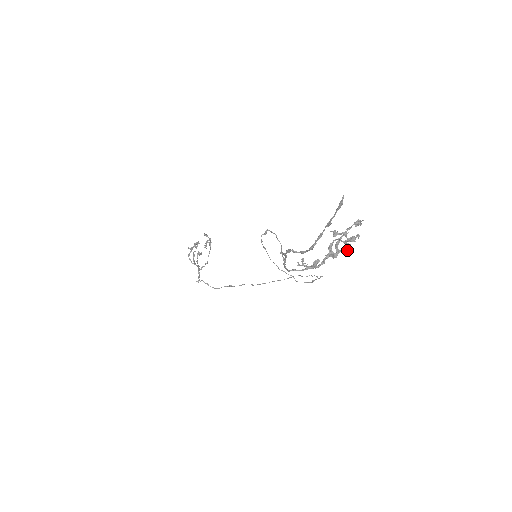
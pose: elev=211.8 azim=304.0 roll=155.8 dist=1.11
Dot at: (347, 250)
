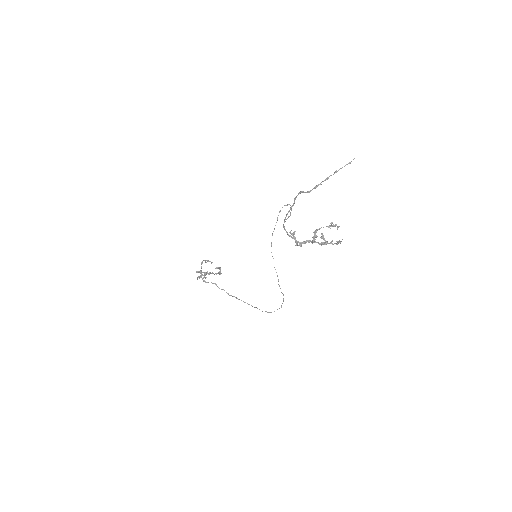
Dot at: (324, 242)
